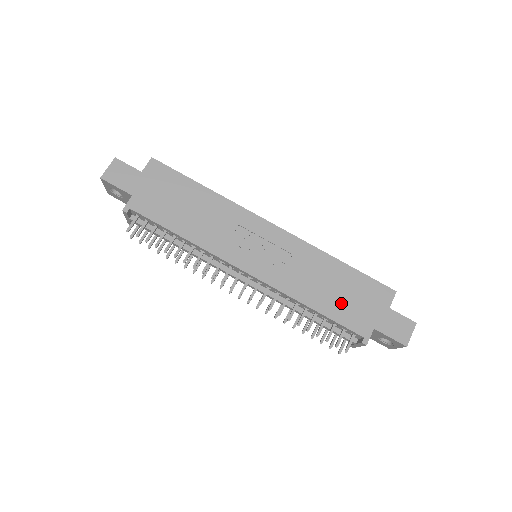
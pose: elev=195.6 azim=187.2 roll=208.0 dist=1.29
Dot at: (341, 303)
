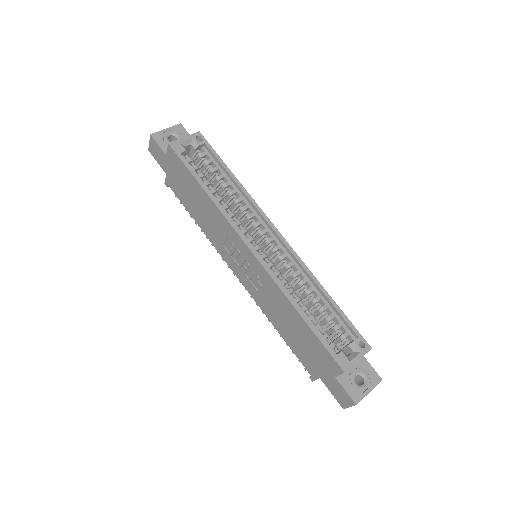
Dot at: (297, 343)
